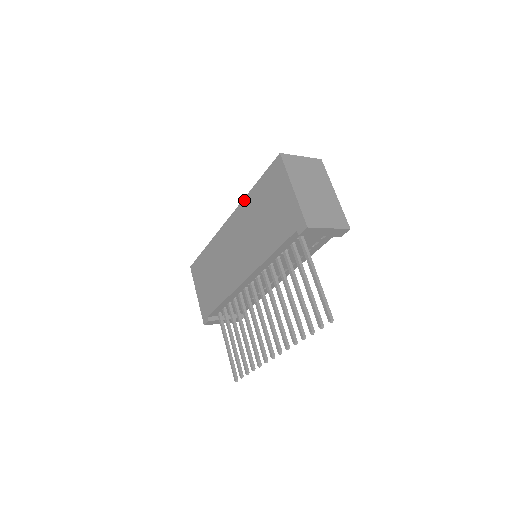
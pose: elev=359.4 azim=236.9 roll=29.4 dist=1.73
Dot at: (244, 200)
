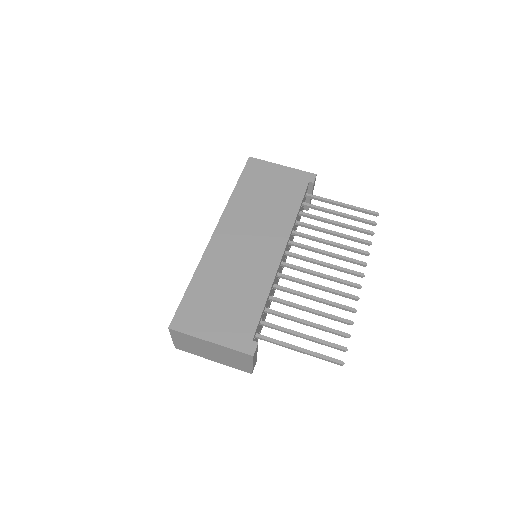
Dot at: (229, 203)
